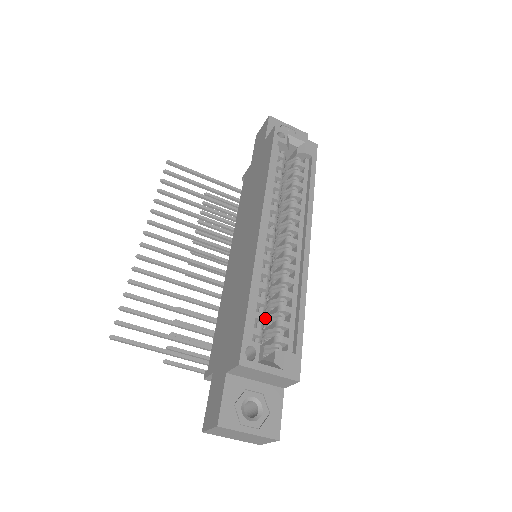
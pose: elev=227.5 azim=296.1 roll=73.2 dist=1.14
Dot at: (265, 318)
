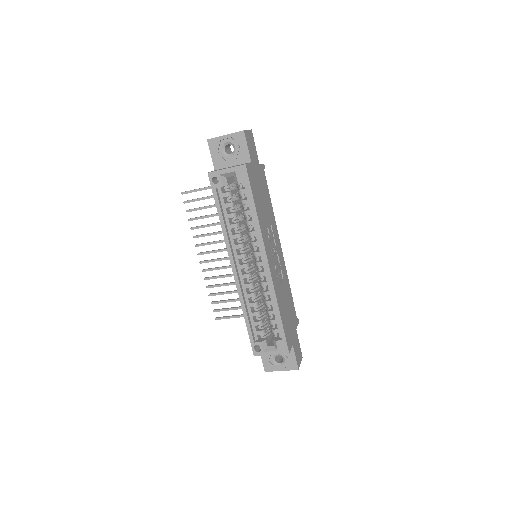
Dot at: occluded
